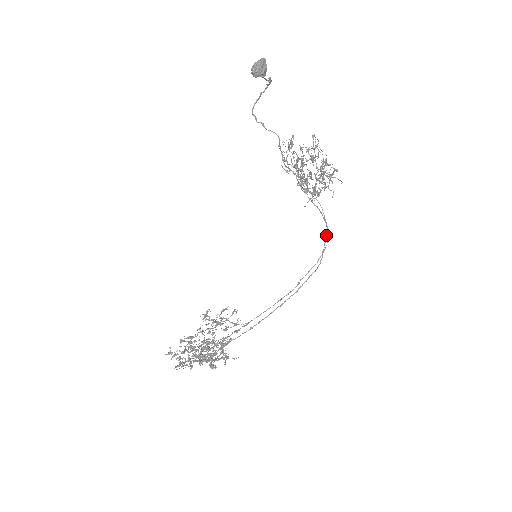
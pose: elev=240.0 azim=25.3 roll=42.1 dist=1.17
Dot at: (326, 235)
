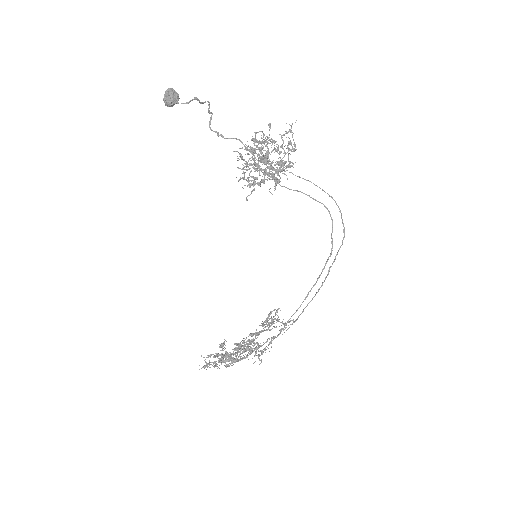
Dot at: occluded
